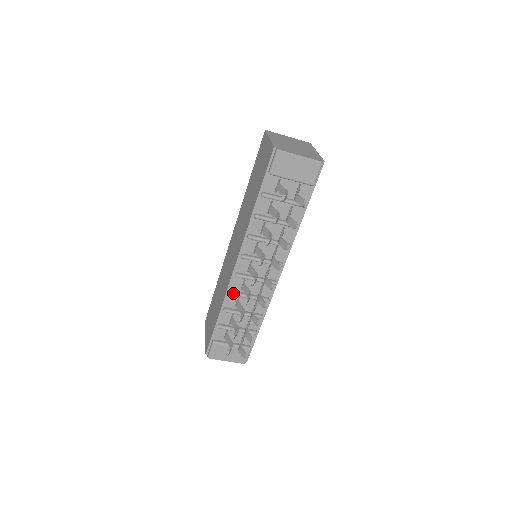
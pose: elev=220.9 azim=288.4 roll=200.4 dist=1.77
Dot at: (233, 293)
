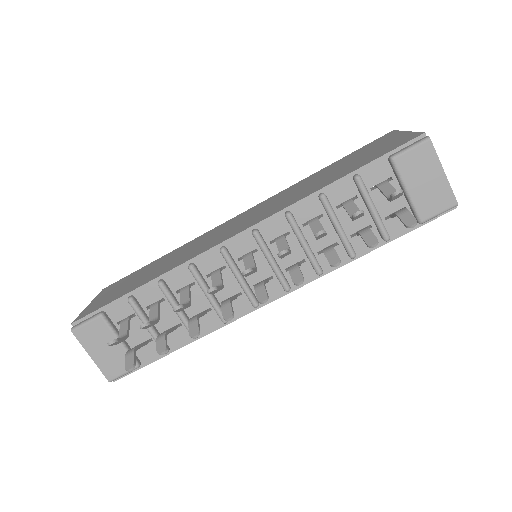
Dot at: (195, 269)
